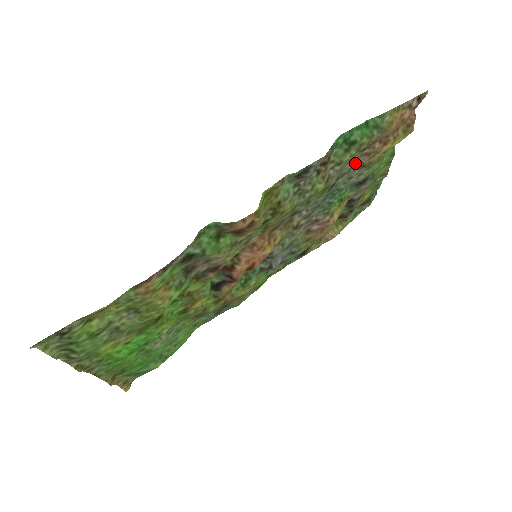
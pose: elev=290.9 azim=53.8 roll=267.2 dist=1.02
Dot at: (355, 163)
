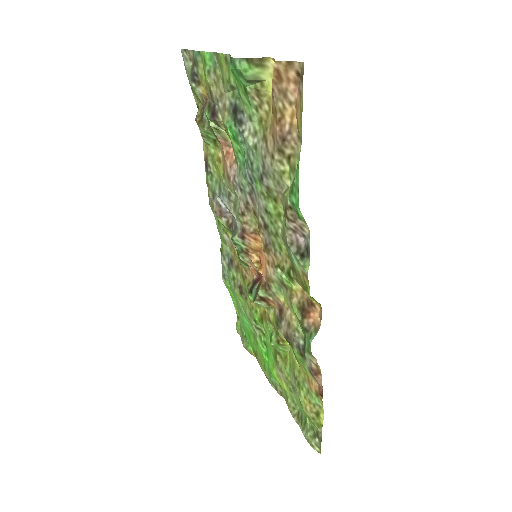
Dot at: (267, 153)
